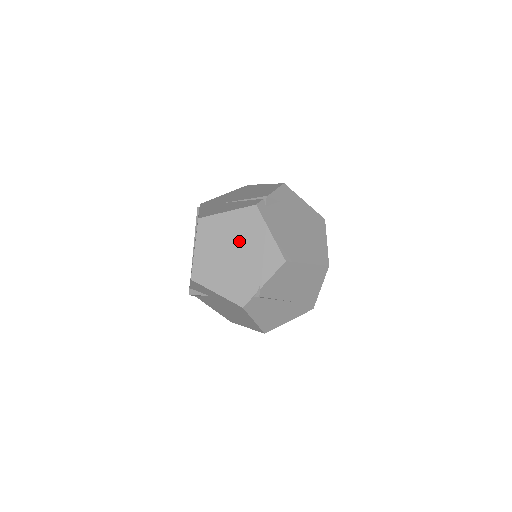
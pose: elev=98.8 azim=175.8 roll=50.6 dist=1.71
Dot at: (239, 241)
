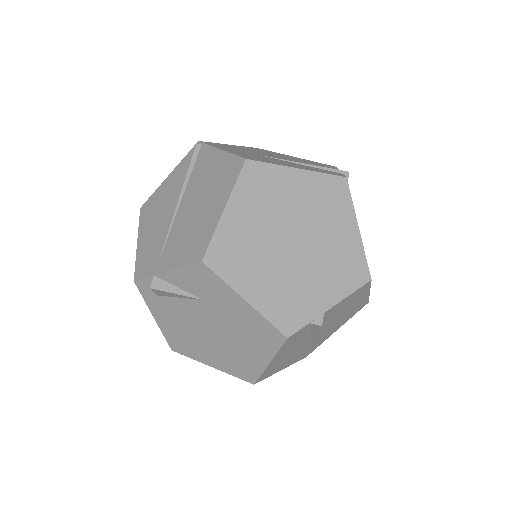
Dot at: (307, 223)
